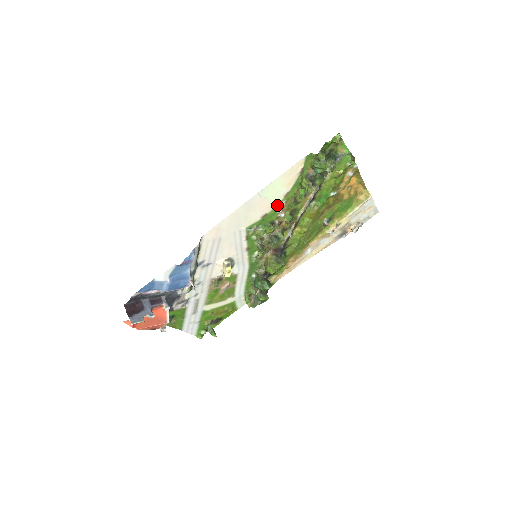
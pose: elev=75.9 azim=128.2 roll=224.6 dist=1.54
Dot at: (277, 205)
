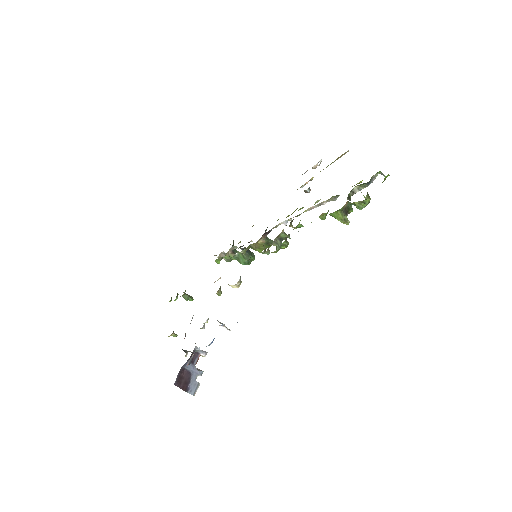
Dot at: occluded
